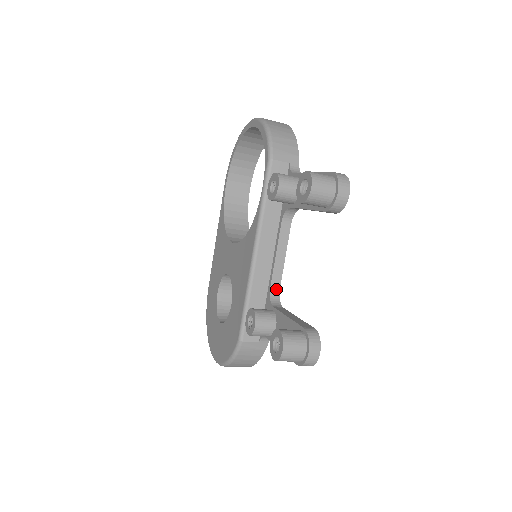
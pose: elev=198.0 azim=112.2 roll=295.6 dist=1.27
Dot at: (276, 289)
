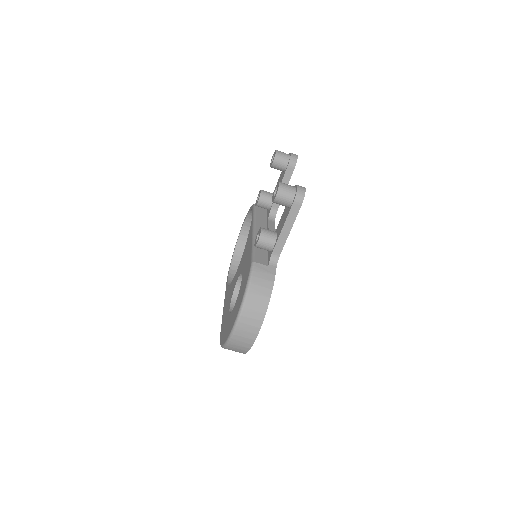
Dot at: occluded
